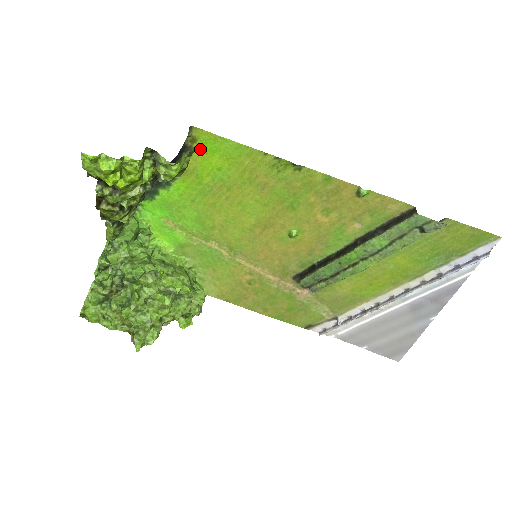
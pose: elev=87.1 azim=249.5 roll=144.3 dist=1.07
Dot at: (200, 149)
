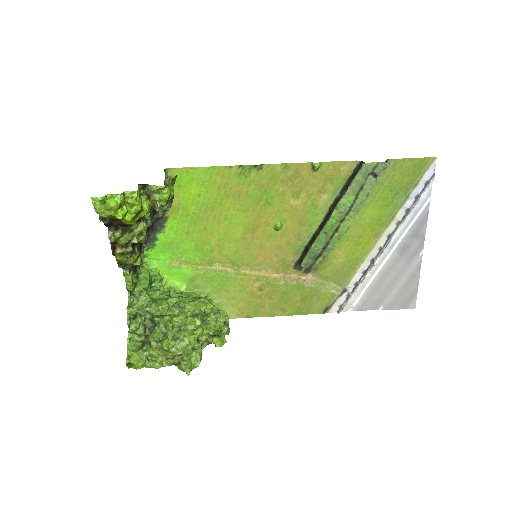
Dot at: (178, 185)
